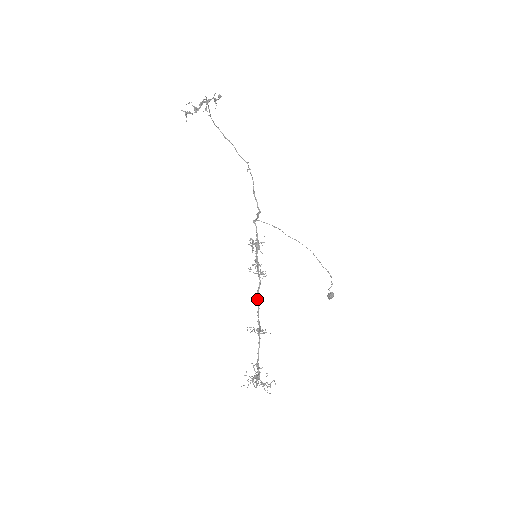
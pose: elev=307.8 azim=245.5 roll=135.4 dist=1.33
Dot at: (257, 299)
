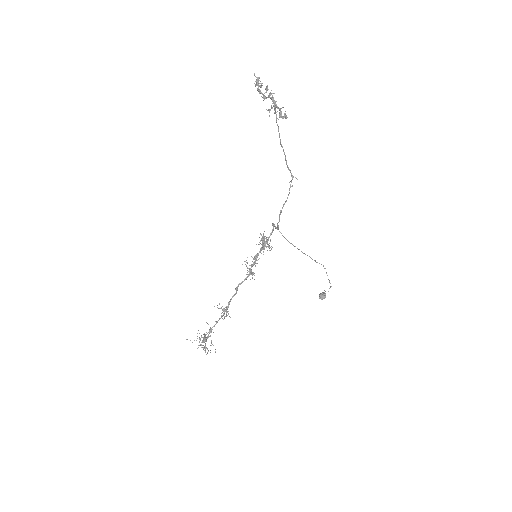
Dot at: (237, 287)
